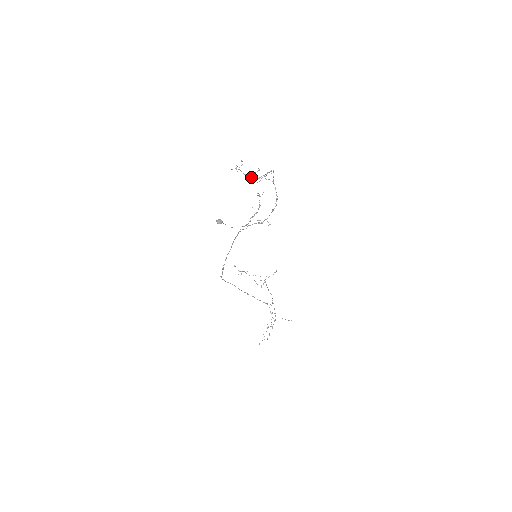
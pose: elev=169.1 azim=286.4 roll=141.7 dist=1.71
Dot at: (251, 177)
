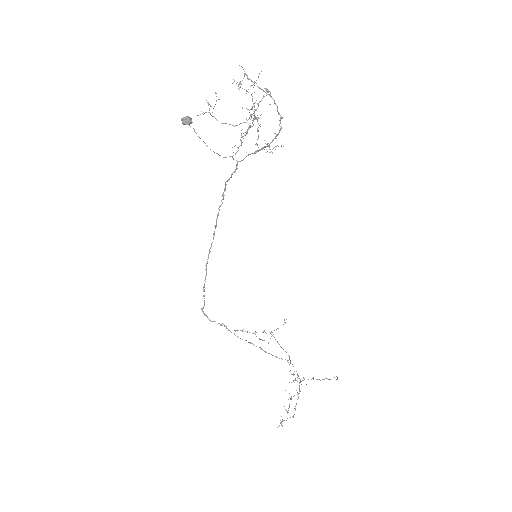
Dot at: (233, 125)
